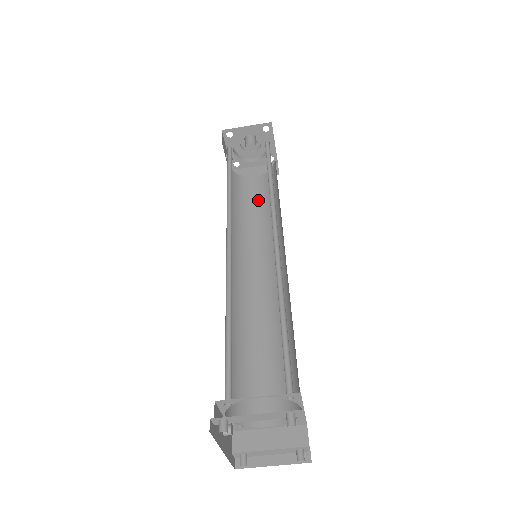
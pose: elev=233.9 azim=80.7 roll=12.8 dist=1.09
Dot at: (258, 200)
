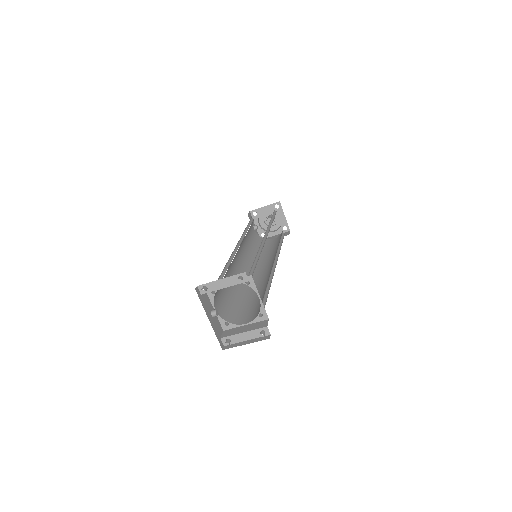
Dot at: (272, 246)
